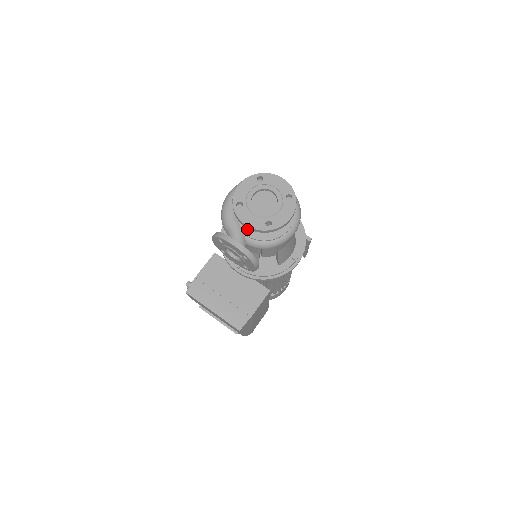
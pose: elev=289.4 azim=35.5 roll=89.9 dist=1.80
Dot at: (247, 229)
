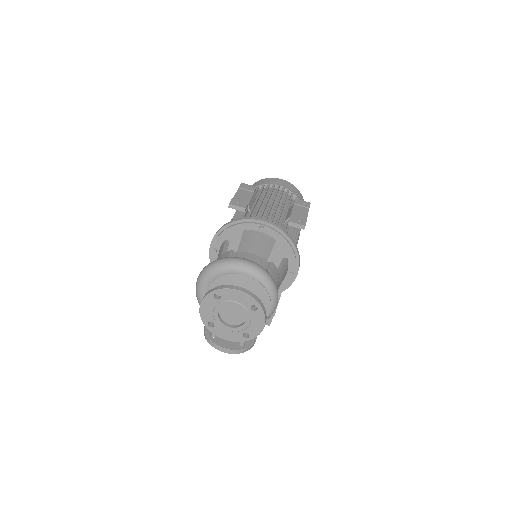
Dot at: occluded
